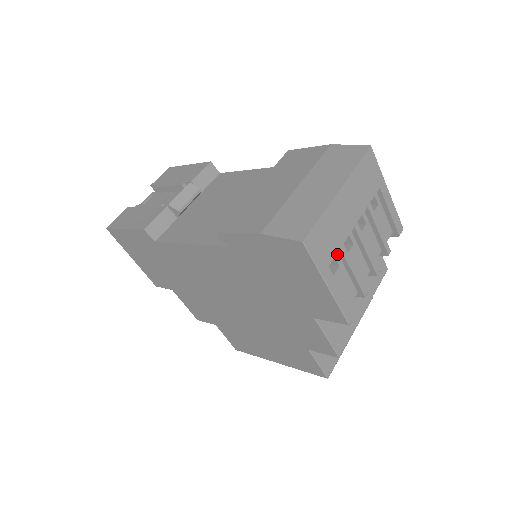
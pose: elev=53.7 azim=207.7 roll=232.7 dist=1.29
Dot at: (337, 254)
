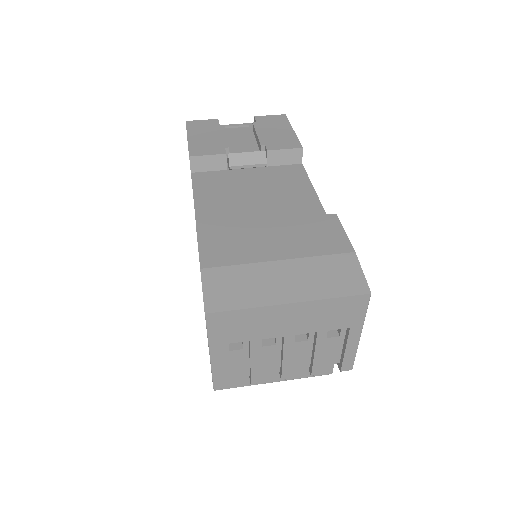
Dot at: occluded
